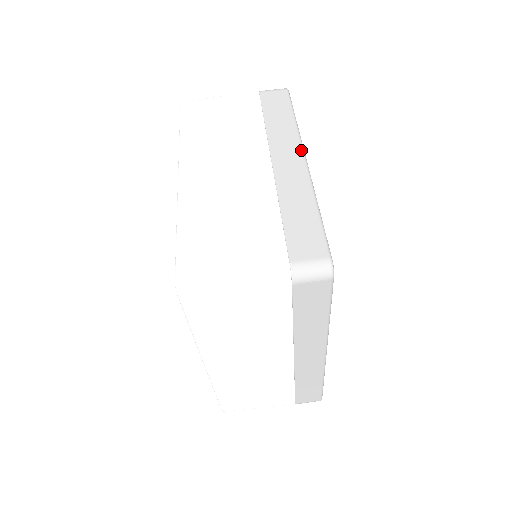
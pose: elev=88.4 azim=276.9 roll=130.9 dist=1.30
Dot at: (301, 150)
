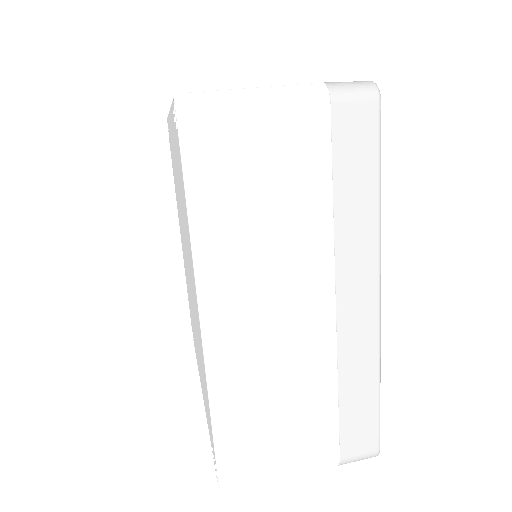
Dot at: occluded
